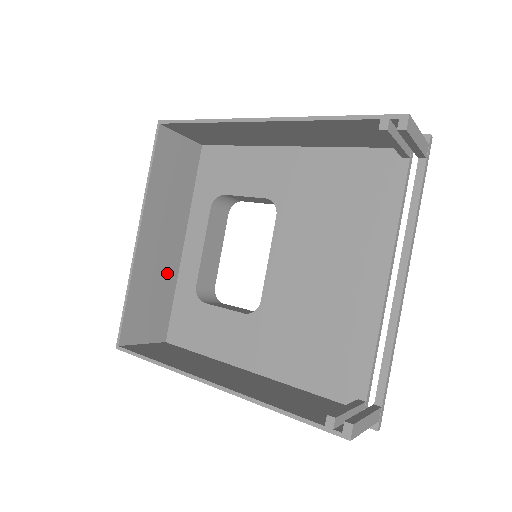
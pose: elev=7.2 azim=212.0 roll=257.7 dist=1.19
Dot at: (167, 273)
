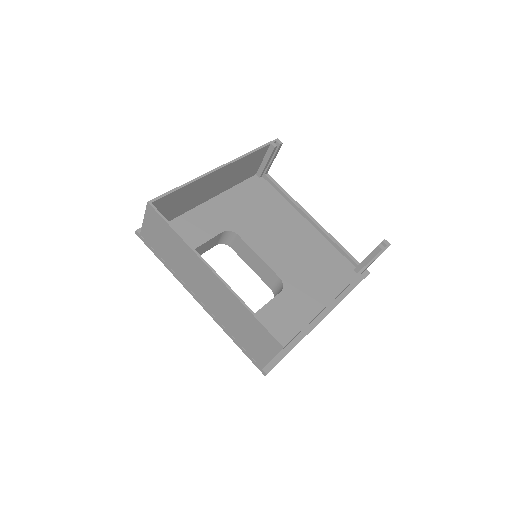
Dot at: (223, 312)
